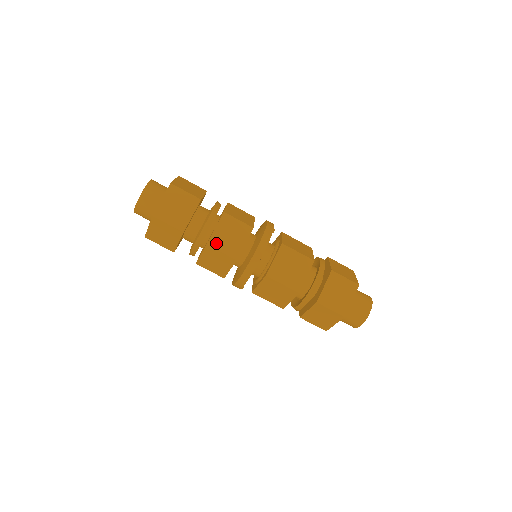
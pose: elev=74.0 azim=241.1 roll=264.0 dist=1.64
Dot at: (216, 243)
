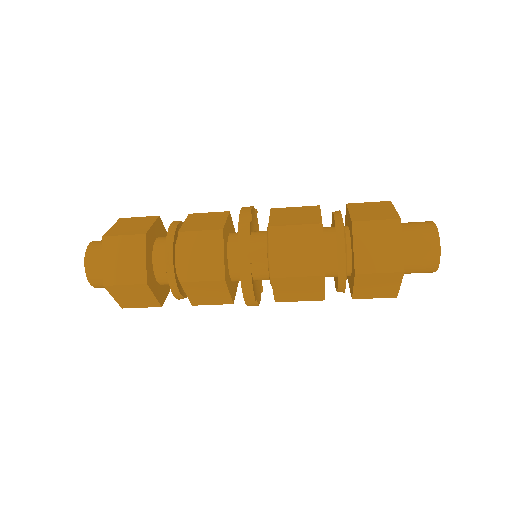
Dot at: (190, 274)
